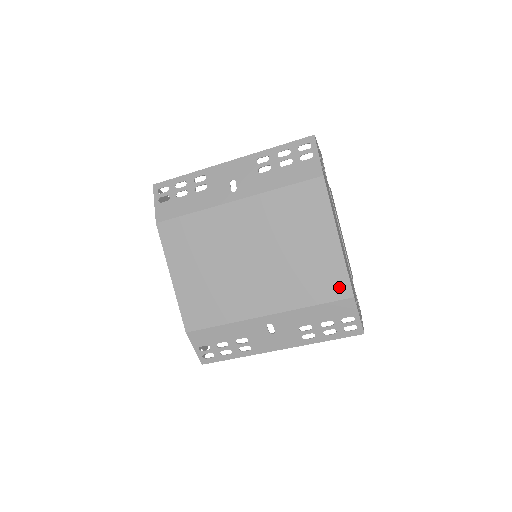
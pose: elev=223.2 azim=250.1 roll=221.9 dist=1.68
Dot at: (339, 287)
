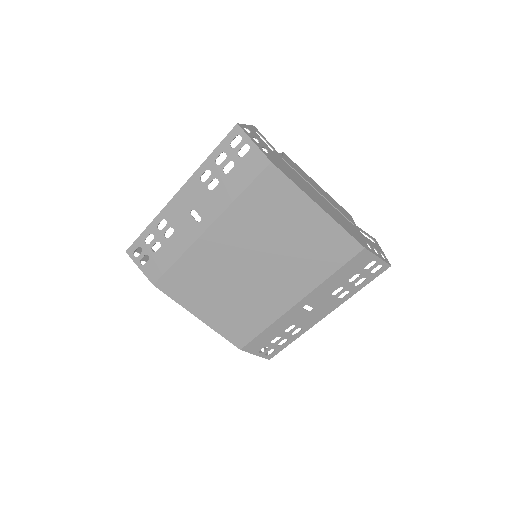
Dot at: (346, 247)
